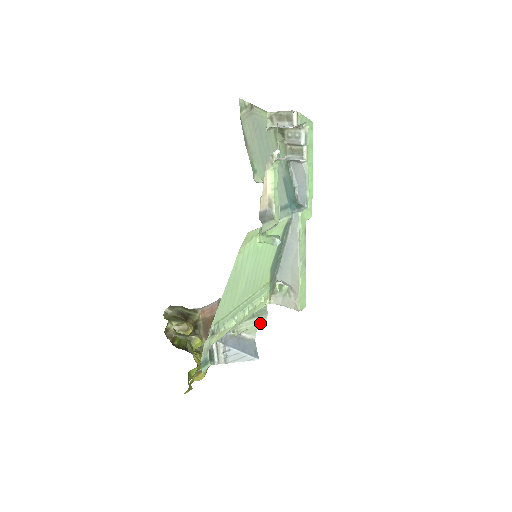
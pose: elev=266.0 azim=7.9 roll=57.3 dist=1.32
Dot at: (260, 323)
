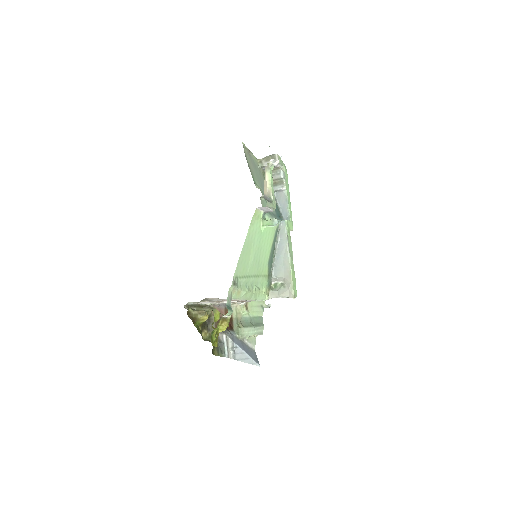
Dot at: (258, 333)
